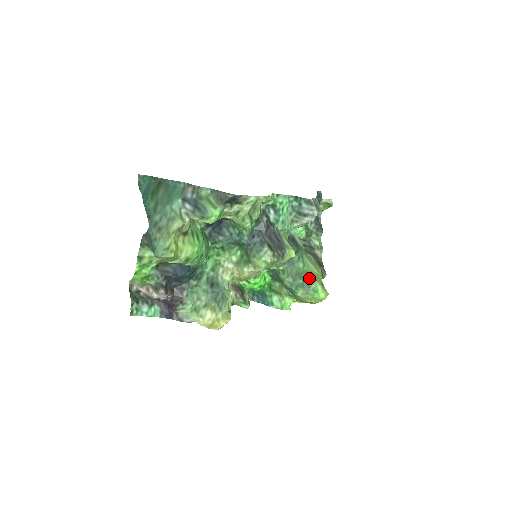
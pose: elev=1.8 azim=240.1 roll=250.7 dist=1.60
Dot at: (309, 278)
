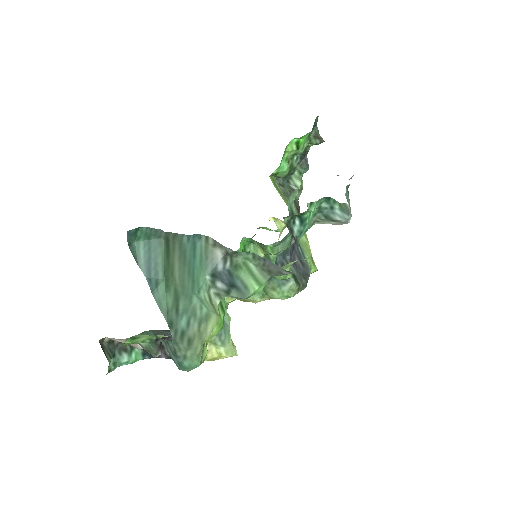
Dot at: occluded
